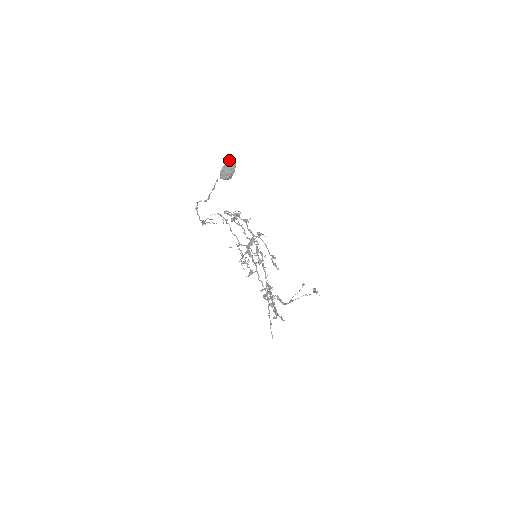
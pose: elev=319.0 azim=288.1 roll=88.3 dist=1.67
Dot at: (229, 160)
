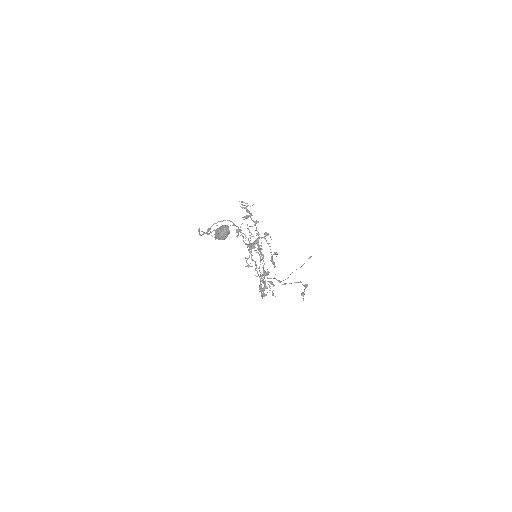
Dot at: (224, 227)
